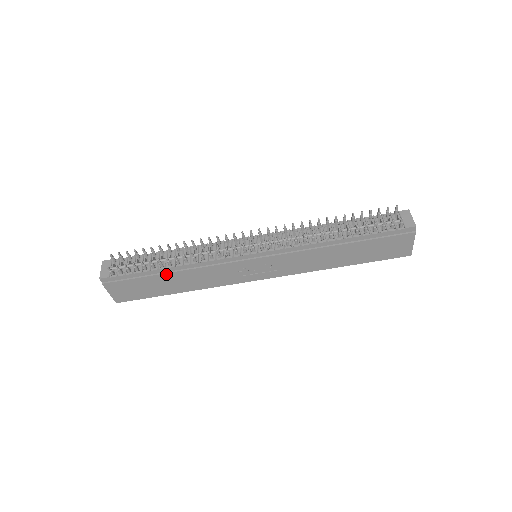
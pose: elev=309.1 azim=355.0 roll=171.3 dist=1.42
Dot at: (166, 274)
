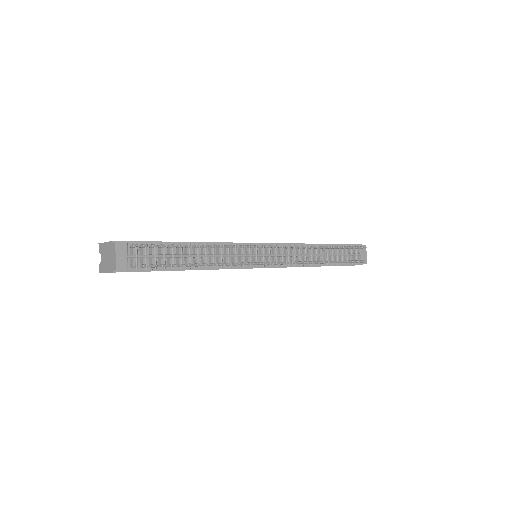
Dot at: (184, 270)
